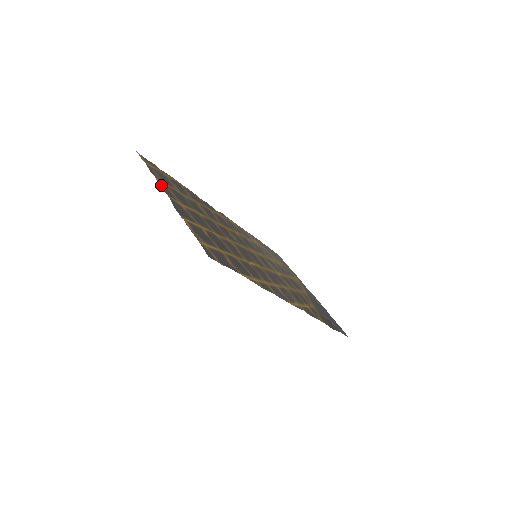
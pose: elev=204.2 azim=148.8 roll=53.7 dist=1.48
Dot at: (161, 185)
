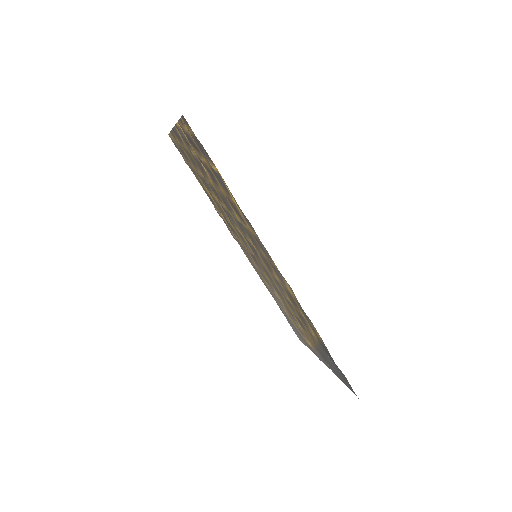
Dot at: (174, 132)
